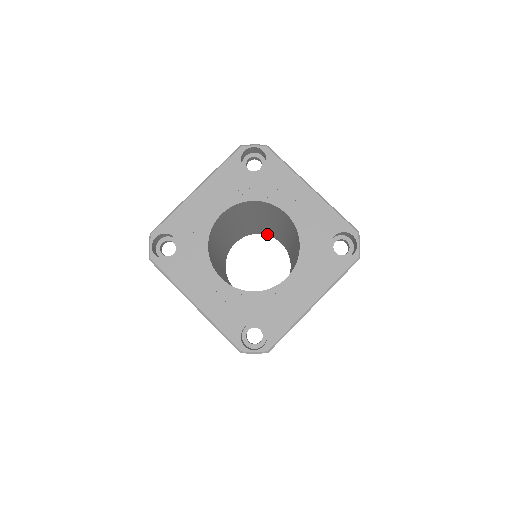
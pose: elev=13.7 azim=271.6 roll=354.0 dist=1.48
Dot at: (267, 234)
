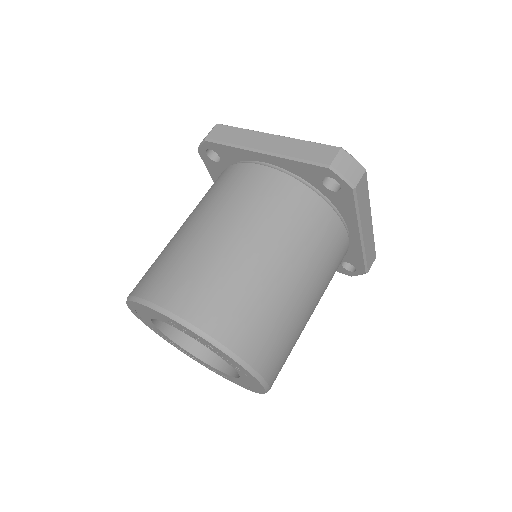
Dot at: (198, 350)
